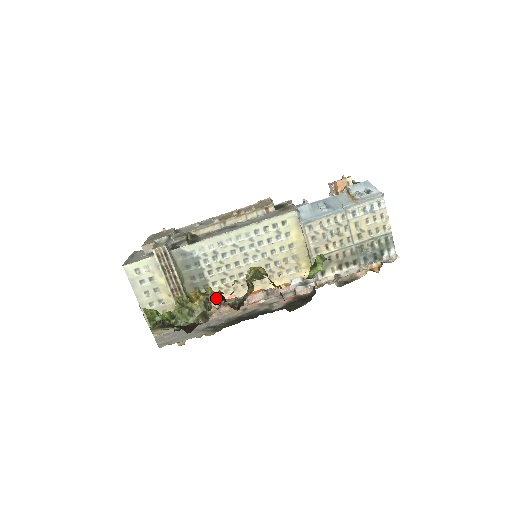
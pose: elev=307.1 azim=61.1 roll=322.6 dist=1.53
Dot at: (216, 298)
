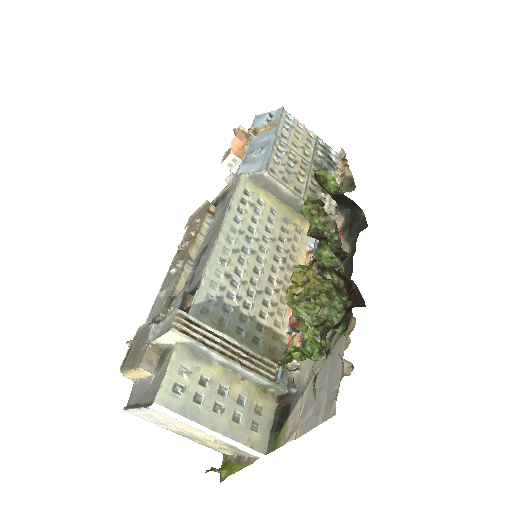
Dot at: (280, 331)
